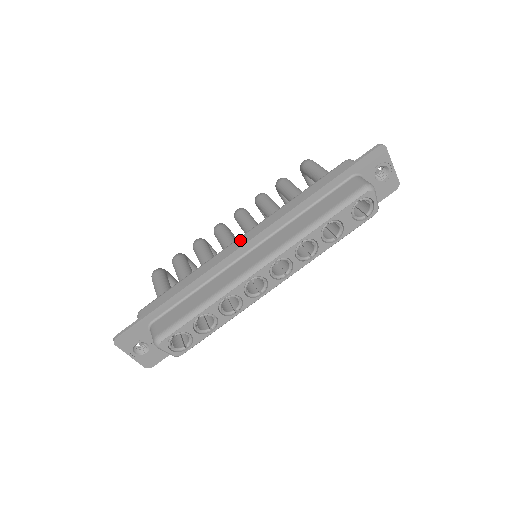
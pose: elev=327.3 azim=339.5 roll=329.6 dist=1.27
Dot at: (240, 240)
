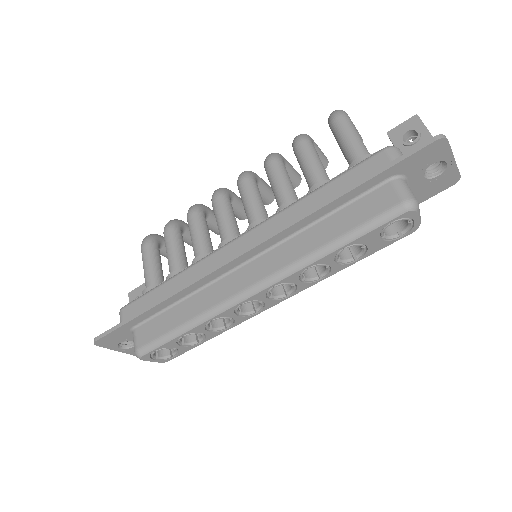
Dot at: (234, 245)
